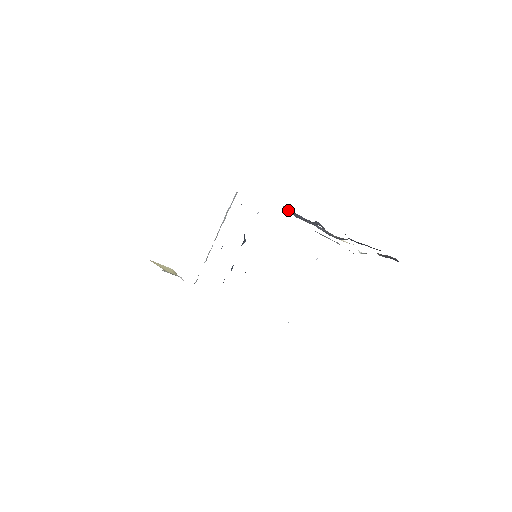
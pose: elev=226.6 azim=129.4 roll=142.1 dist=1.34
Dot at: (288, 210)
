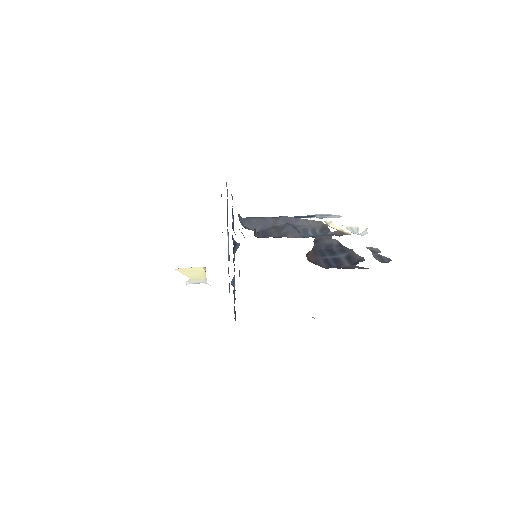
Dot at: (247, 225)
